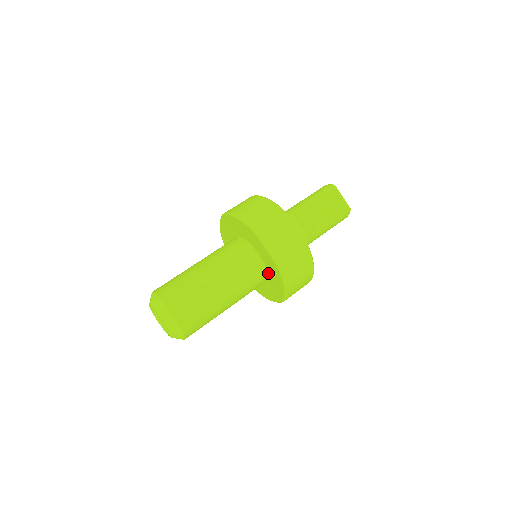
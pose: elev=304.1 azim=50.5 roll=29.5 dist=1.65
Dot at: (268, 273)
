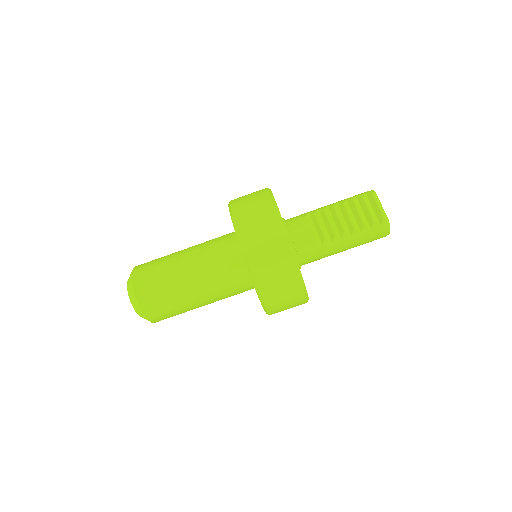
Dot at: occluded
